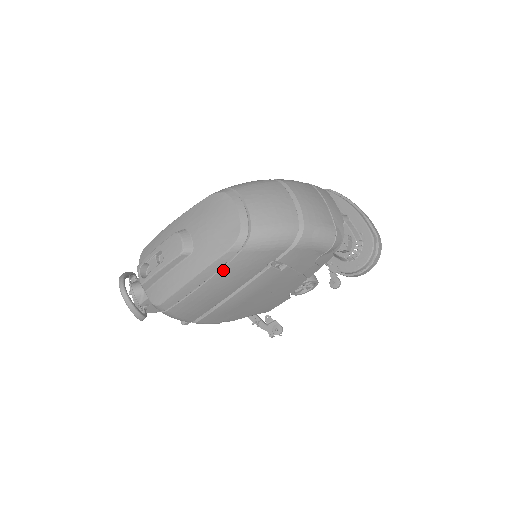
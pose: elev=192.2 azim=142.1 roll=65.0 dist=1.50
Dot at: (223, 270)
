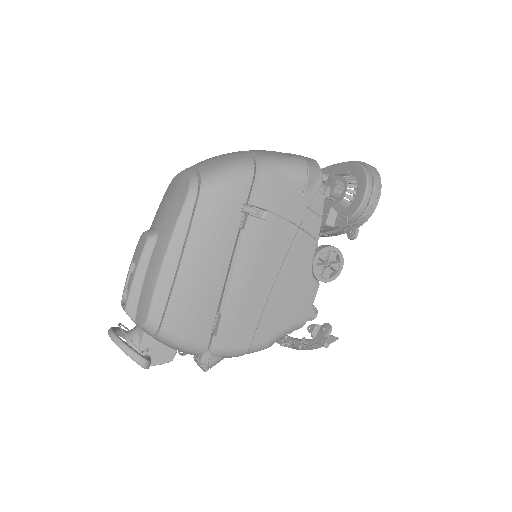
Dot at: (192, 232)
